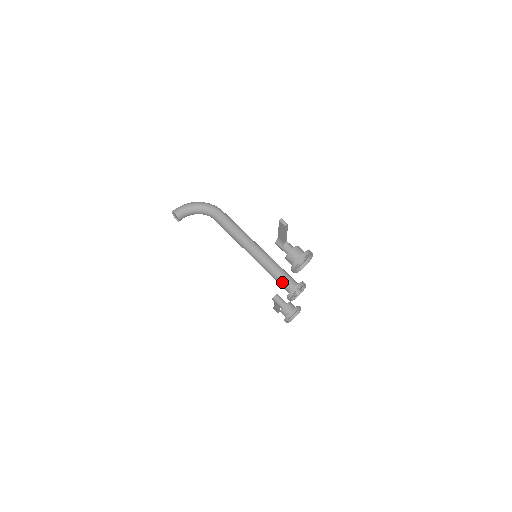
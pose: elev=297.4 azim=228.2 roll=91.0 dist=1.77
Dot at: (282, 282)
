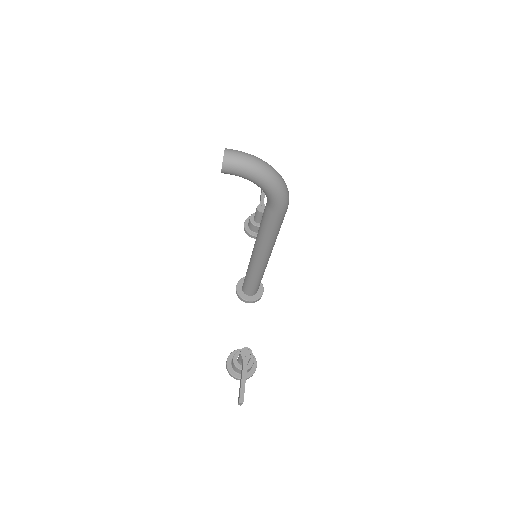
Dot at: (246, 285)
